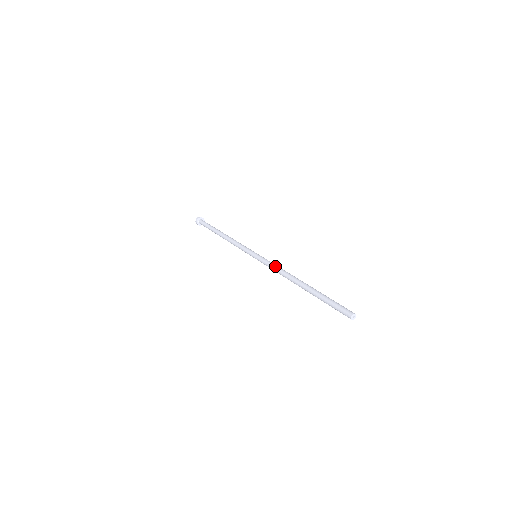
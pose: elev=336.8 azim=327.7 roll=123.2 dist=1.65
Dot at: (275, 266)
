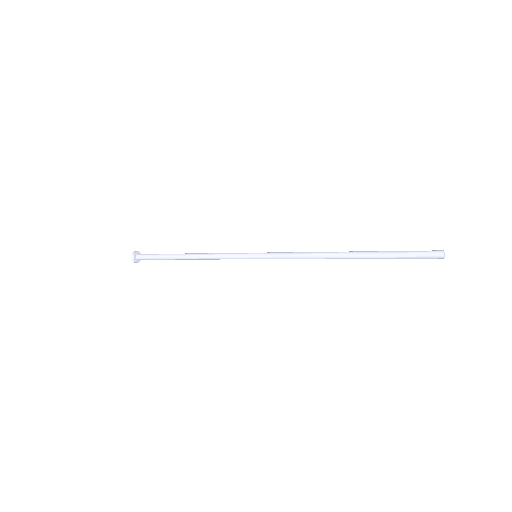
Dot at: (295, 254)
